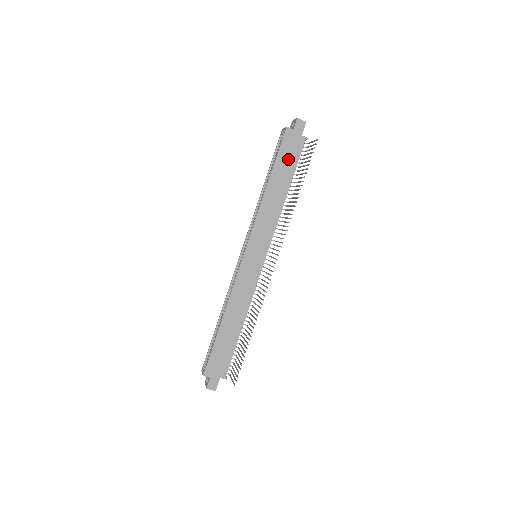
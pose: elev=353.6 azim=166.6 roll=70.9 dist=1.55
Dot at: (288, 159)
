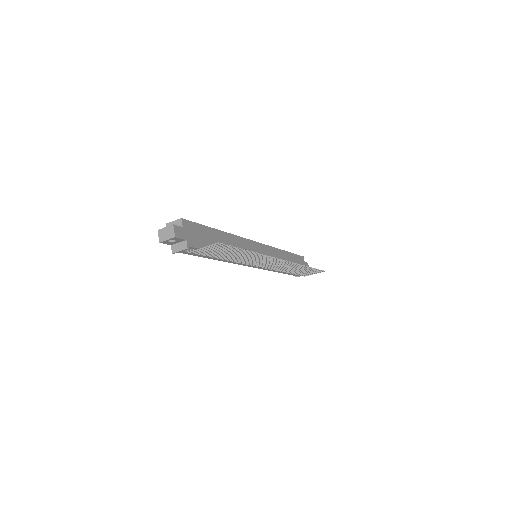
Dot at: occluded
